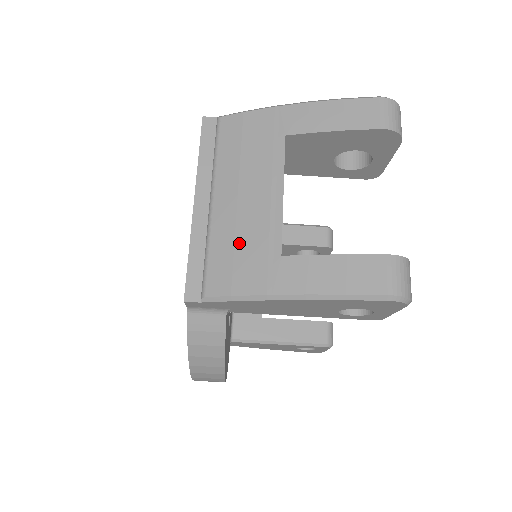
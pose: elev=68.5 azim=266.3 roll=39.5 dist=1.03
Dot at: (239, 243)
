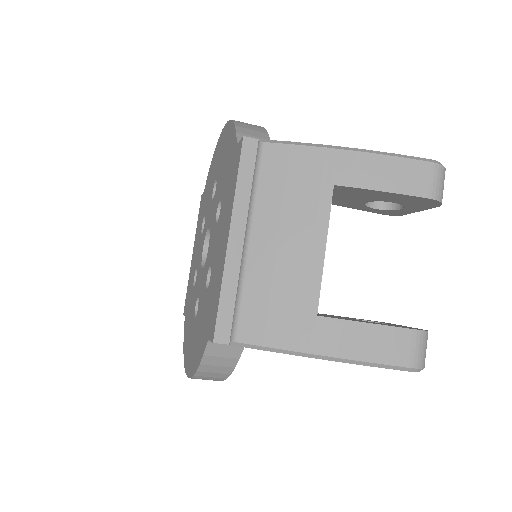
Dot at: (275, 294)
